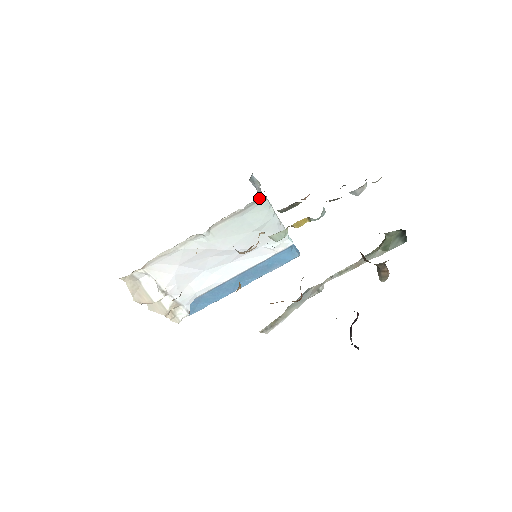
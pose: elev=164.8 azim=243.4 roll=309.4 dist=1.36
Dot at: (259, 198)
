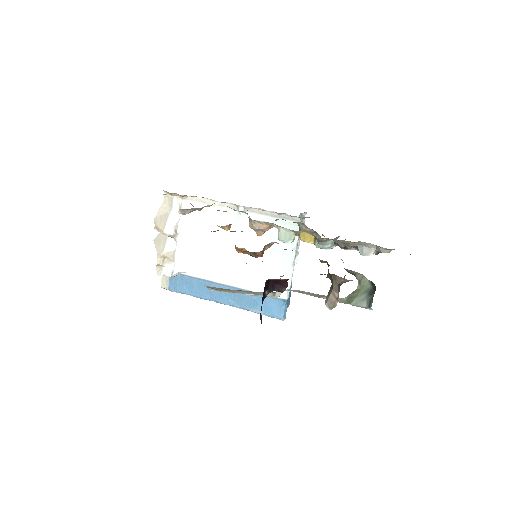
Dot at: (295, 217)
